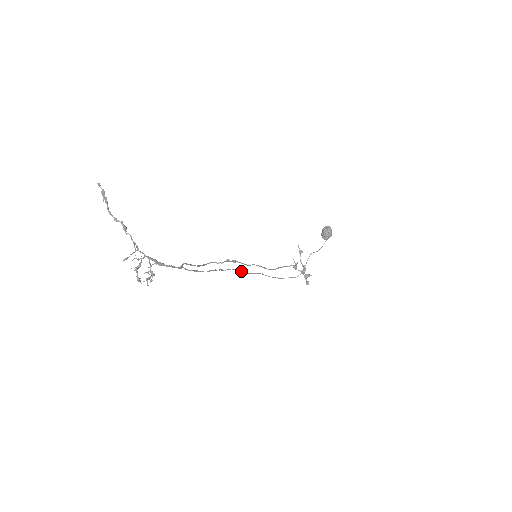
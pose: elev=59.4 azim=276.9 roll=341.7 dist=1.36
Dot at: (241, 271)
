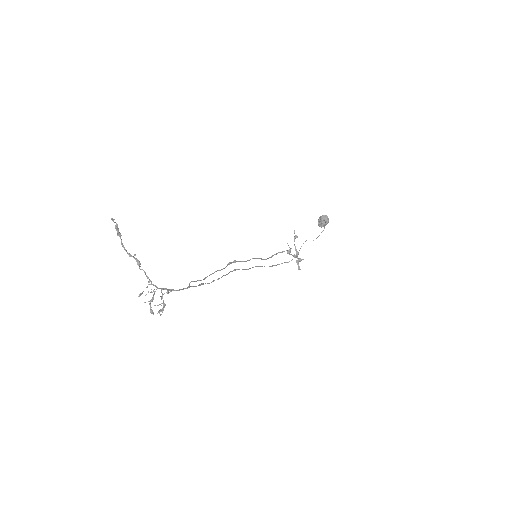
Dot at: occluded
